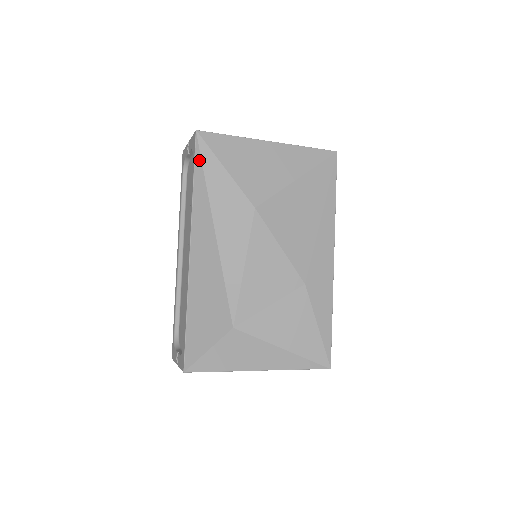
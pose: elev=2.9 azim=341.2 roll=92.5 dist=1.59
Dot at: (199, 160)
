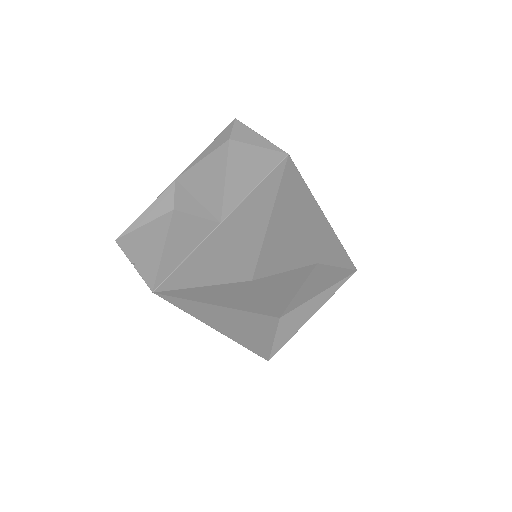
Dot at: (177, 300)
